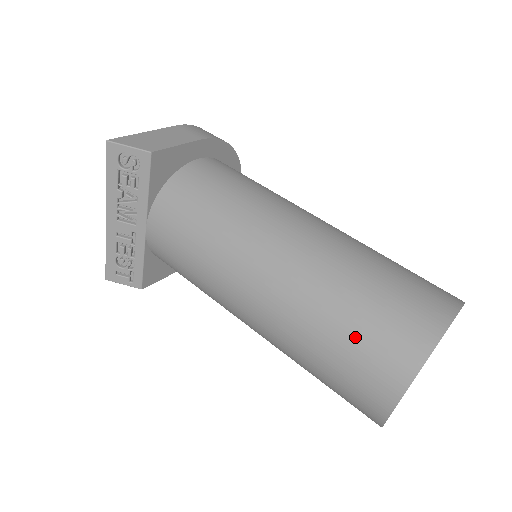
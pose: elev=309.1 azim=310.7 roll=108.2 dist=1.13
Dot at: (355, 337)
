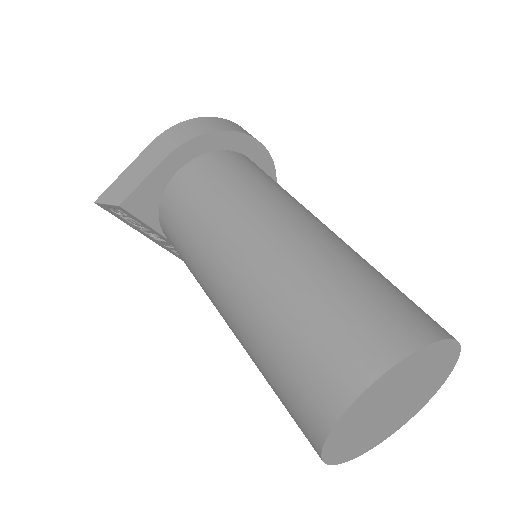
Dot at: (279, 394)
